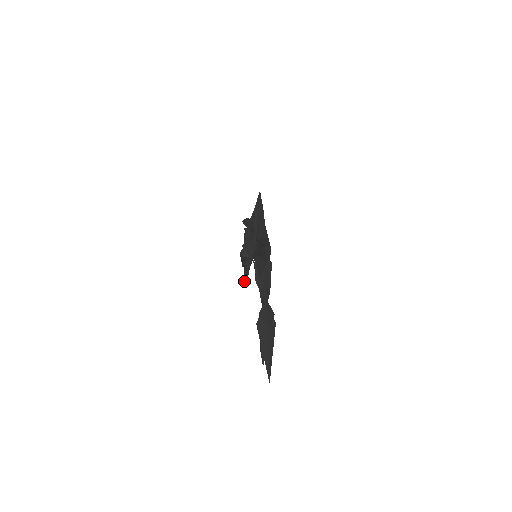
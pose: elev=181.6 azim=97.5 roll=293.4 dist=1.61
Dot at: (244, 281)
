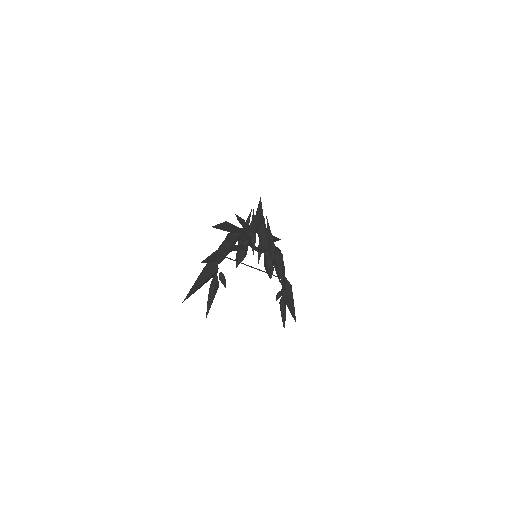
Dot at: occluded
